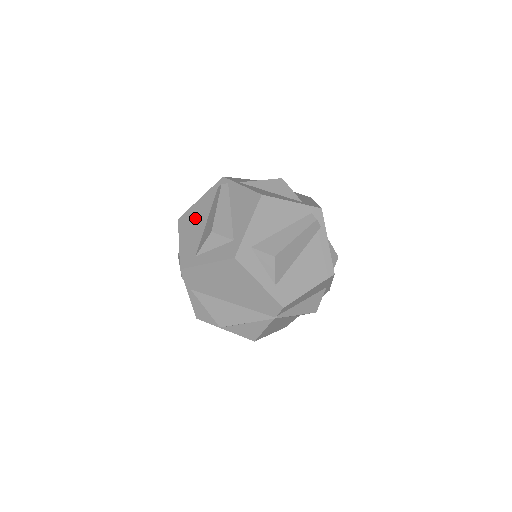
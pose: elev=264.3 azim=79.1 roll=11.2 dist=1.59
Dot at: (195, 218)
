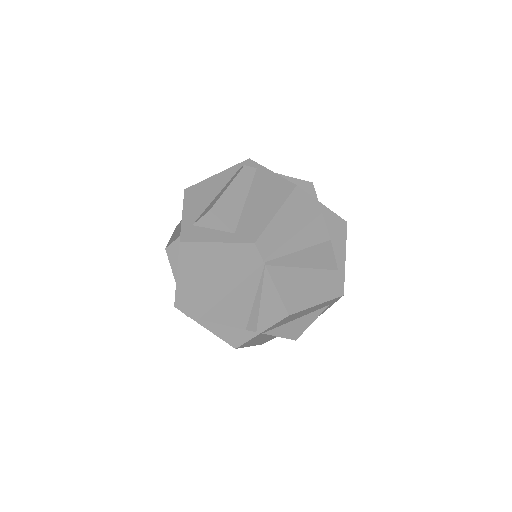
Dot at: occluded
